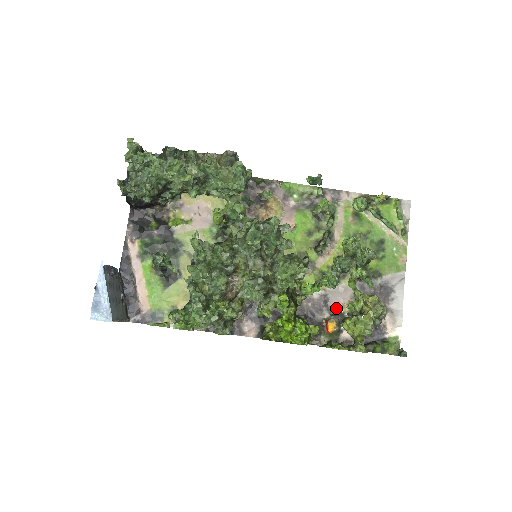
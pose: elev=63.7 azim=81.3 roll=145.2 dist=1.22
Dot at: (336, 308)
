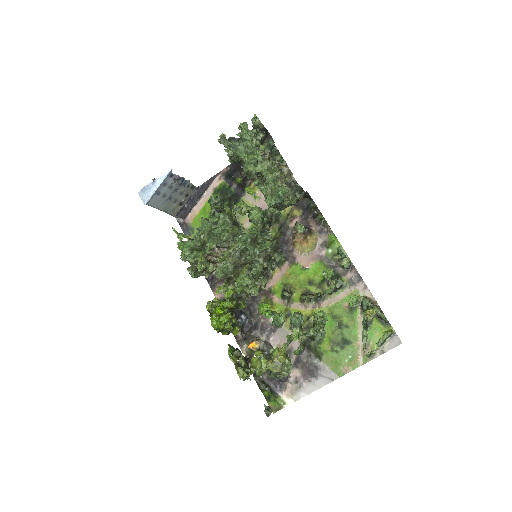
Dot at: (273, 341)
